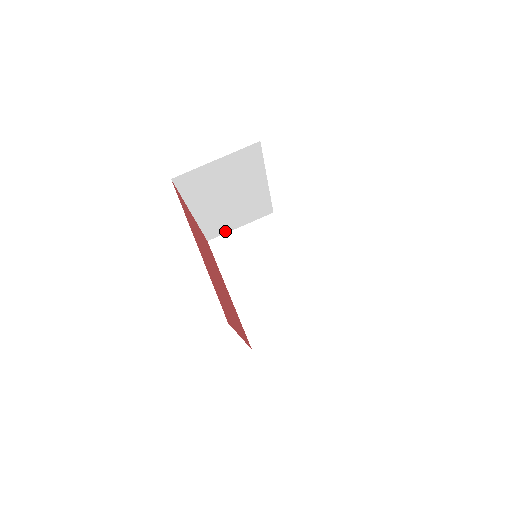
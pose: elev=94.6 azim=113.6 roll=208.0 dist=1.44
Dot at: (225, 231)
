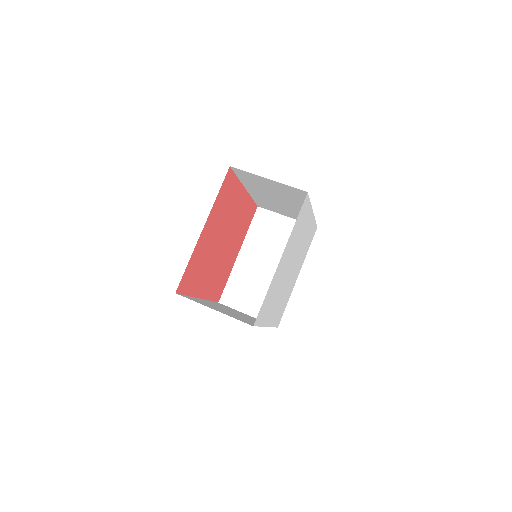
Dot at: (274, 210)
